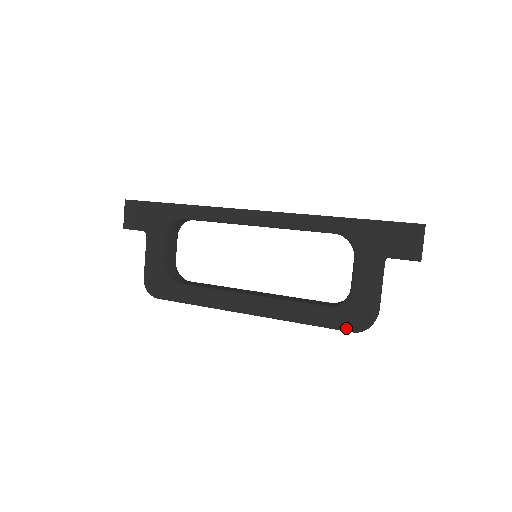
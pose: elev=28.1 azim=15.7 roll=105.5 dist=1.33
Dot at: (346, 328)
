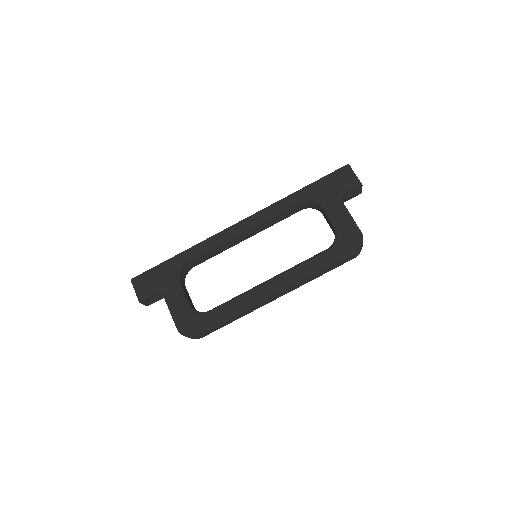
Dot at: (349, 252)
